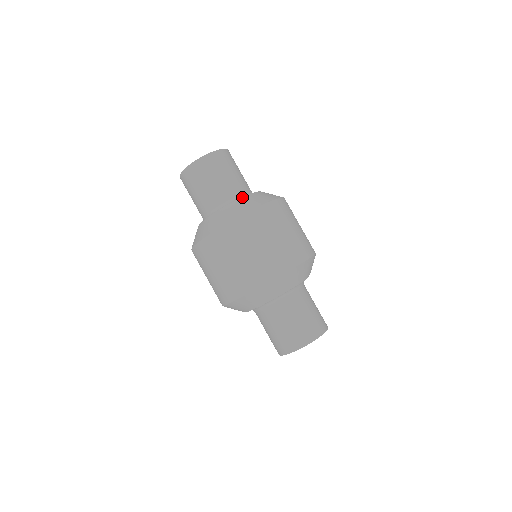
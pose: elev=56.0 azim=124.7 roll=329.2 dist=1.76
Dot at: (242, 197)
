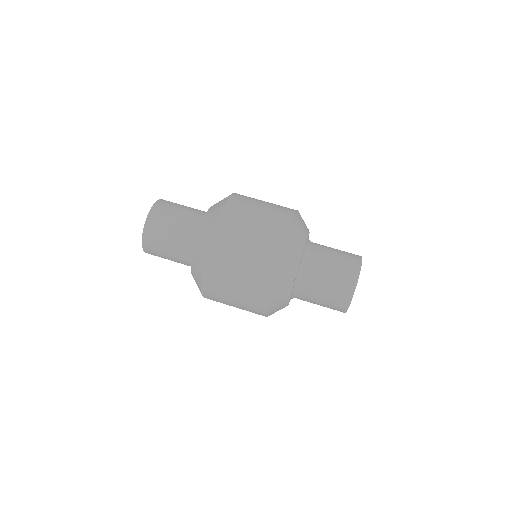
Dot at: occluded
